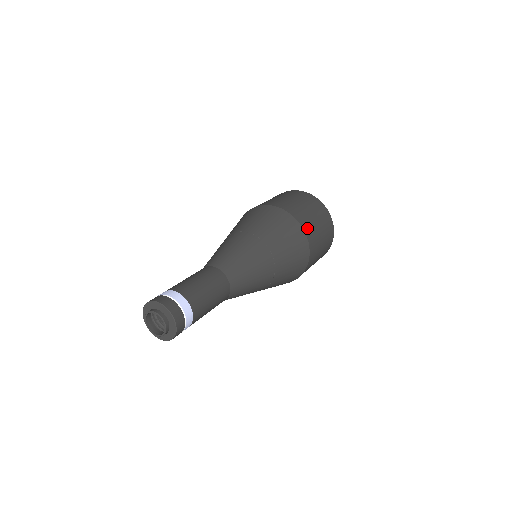
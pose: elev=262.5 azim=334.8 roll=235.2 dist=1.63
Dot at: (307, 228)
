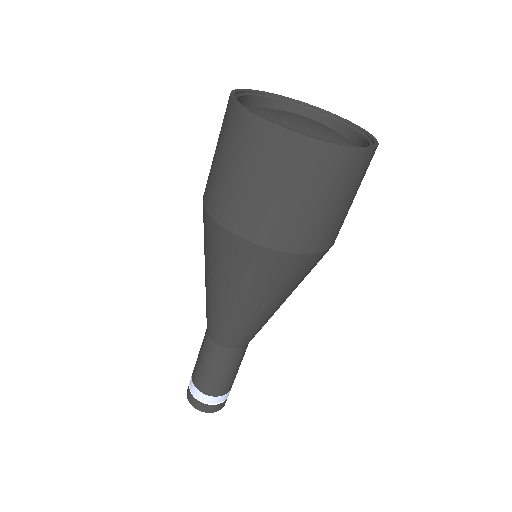
Dot at: (282, 239)
